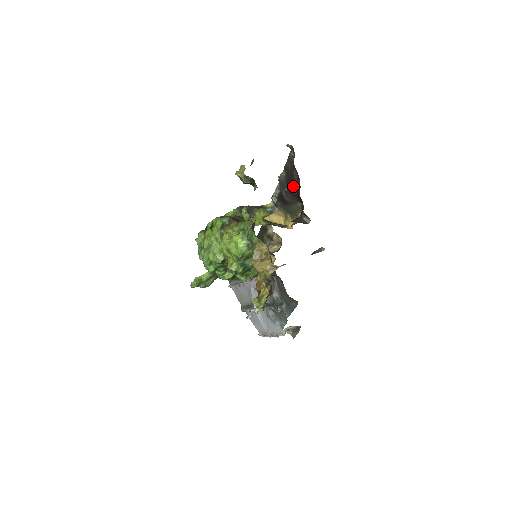
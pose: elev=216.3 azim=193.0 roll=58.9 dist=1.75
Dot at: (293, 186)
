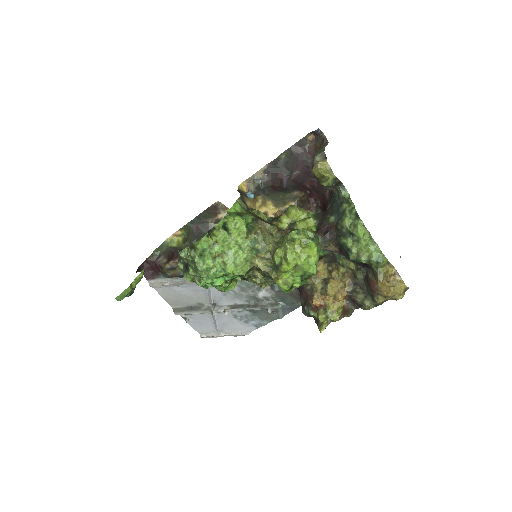
Dot at: (302, 174)
